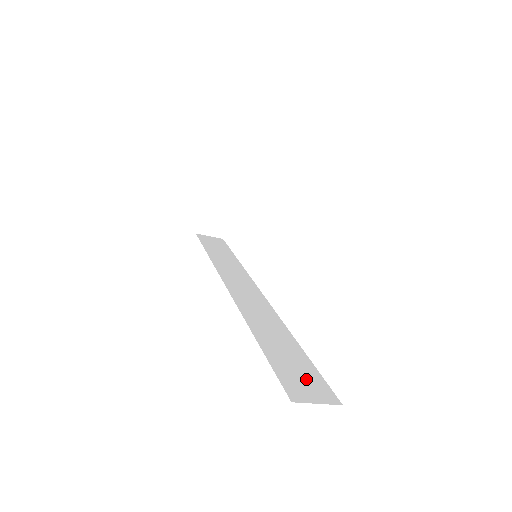
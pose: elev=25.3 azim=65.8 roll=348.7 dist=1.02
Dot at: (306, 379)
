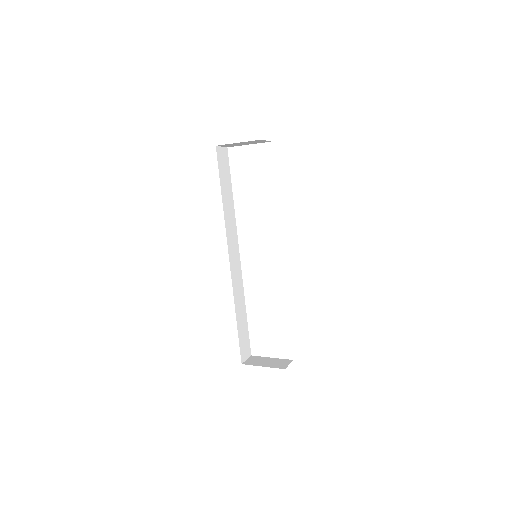
Dot at: (246, 343)
